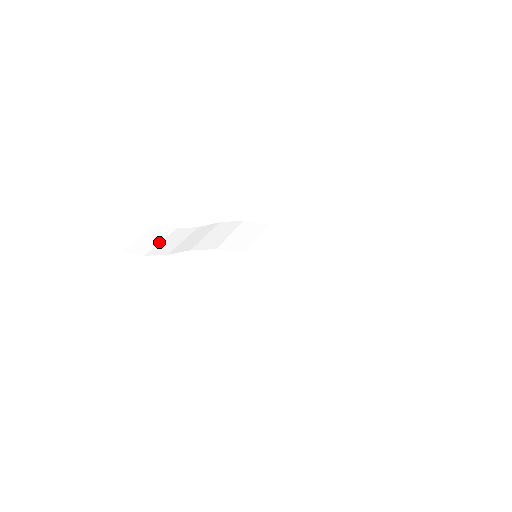
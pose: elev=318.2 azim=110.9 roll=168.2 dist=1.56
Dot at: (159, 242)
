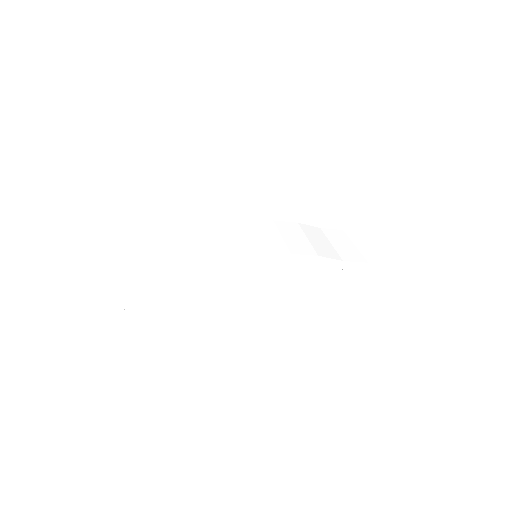
Dot at: (152, 288)
